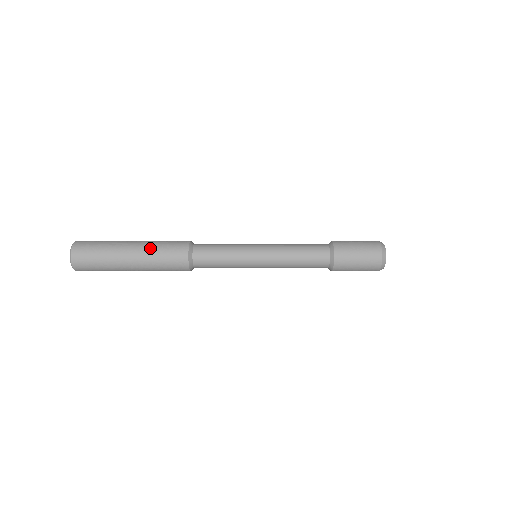
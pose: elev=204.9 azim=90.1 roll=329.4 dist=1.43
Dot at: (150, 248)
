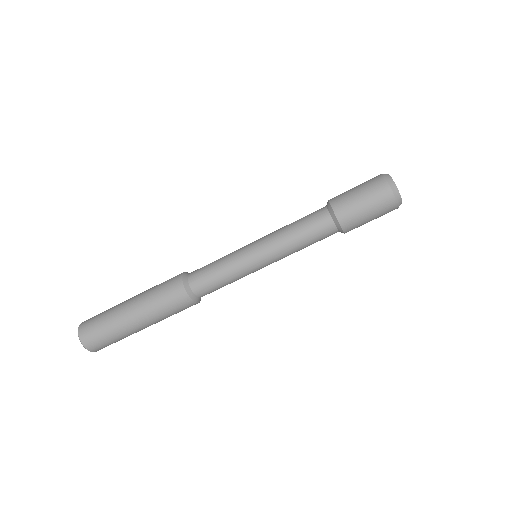
Dot at: occluded
